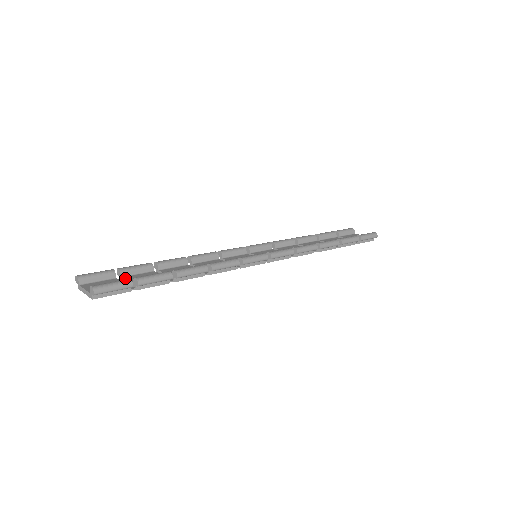
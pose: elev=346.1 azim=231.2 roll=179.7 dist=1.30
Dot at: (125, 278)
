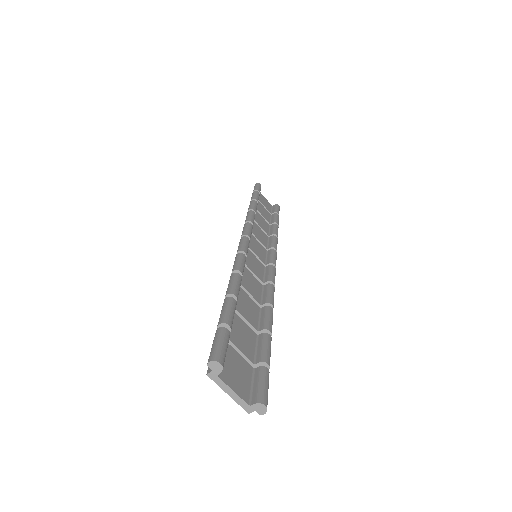
Dot at: (233, 341)
